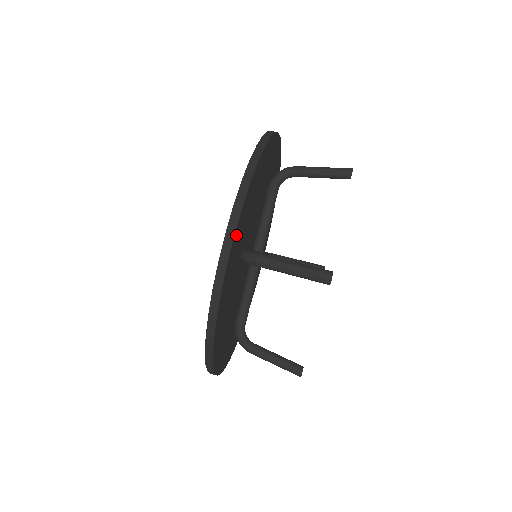
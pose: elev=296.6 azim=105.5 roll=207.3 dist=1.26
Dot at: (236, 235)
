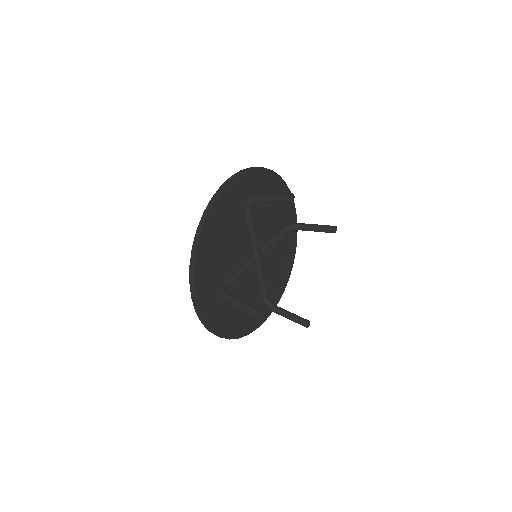
Dot at: (245, 177)
